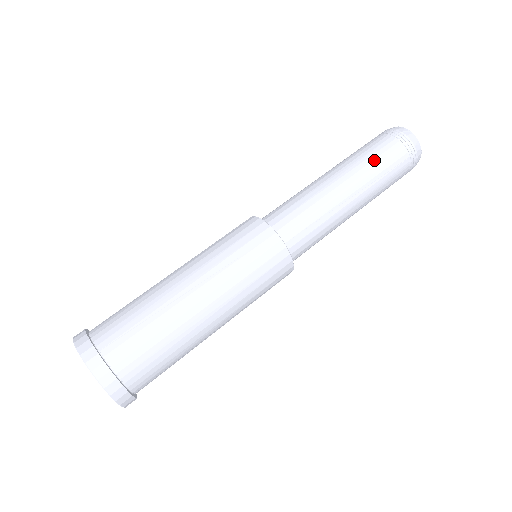
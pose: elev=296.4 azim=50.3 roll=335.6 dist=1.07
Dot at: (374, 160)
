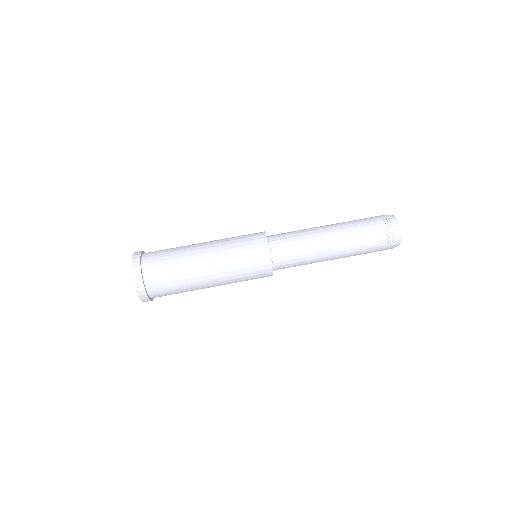
Dot at: (362, 247)
